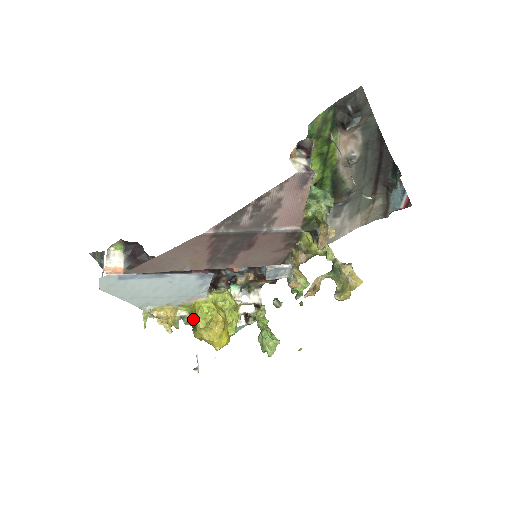
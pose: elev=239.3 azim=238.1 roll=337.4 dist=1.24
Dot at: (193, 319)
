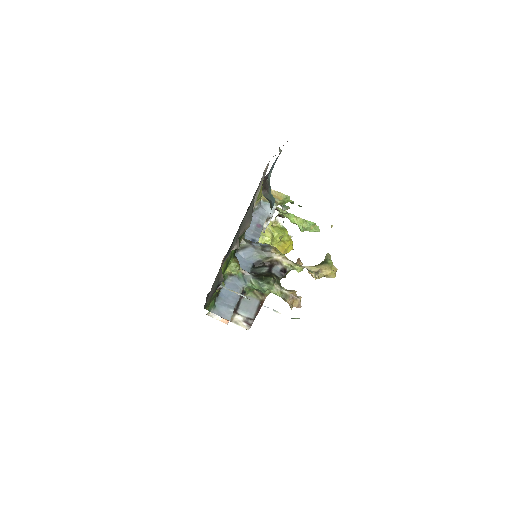
Dot at: occluded
